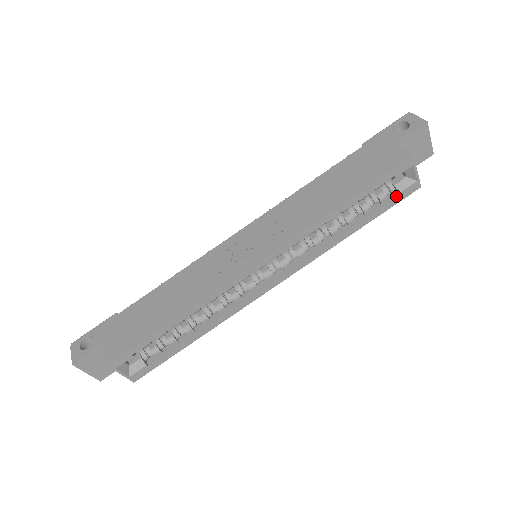
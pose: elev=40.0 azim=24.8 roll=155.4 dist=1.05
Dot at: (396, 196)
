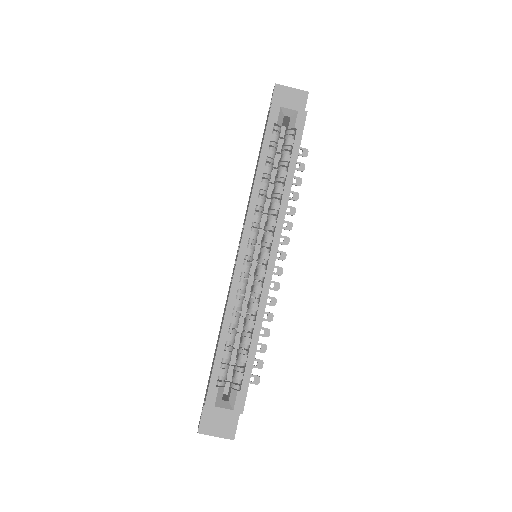
Dot at: (296, 132)
